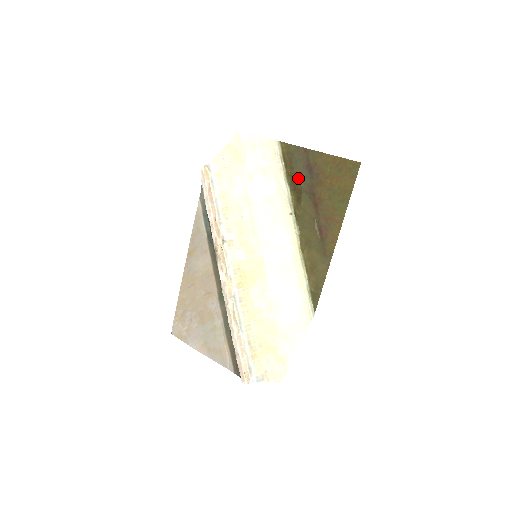
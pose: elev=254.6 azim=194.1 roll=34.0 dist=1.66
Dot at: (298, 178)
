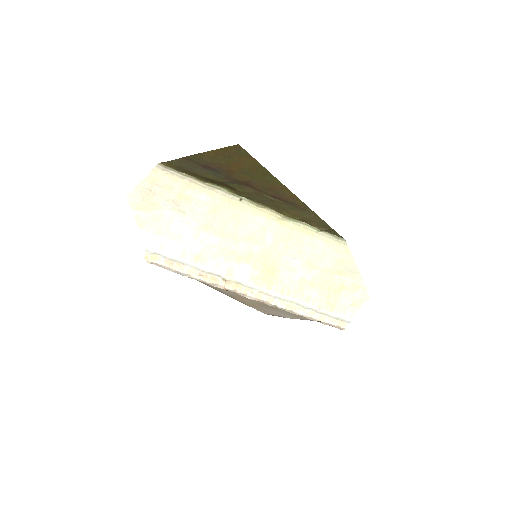
Dot at: (210, 178)
